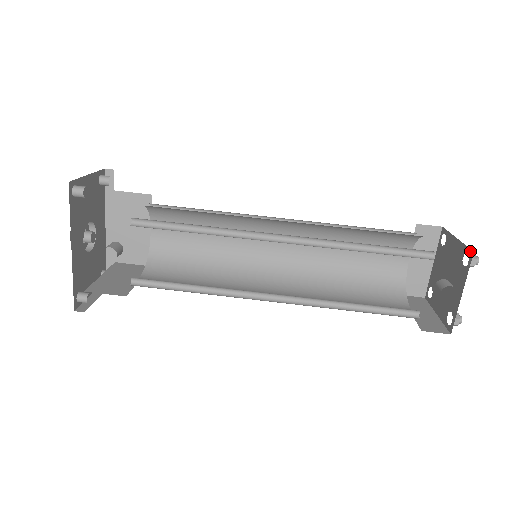
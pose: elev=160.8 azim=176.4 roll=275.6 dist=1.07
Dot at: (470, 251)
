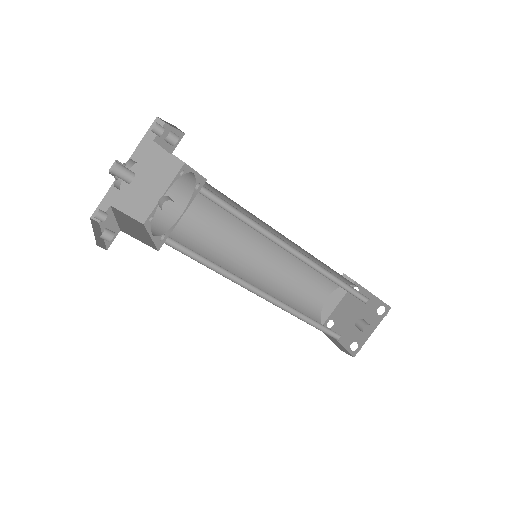
Dot at: (387, 306)
